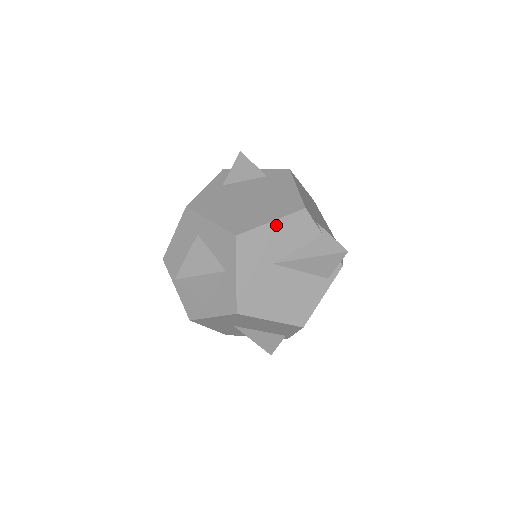
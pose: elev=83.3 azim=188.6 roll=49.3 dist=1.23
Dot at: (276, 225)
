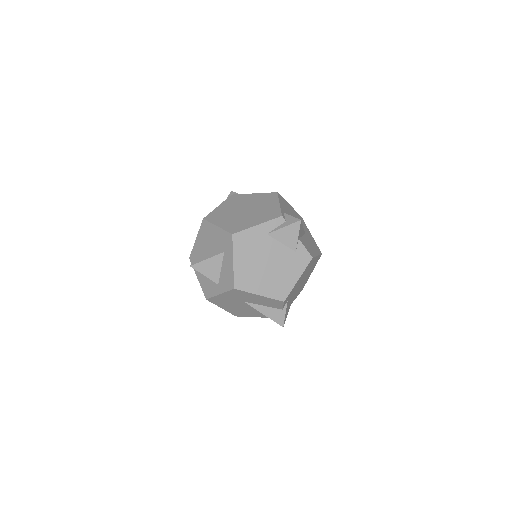
Dot at: (261, 297)
